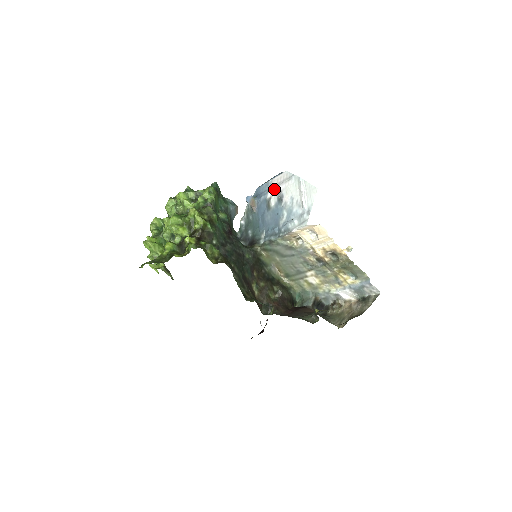
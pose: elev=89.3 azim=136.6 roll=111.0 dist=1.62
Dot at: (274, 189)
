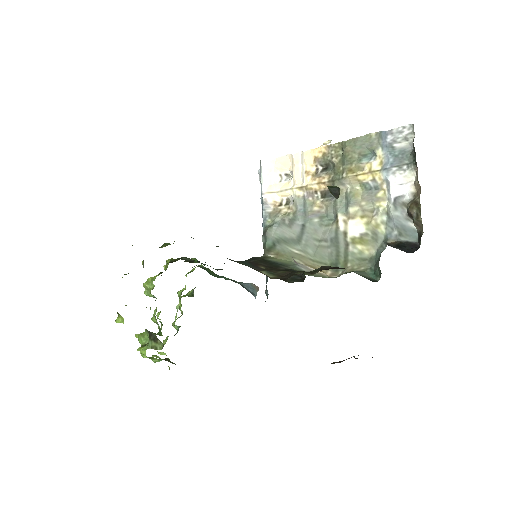
Dot at: occluded
